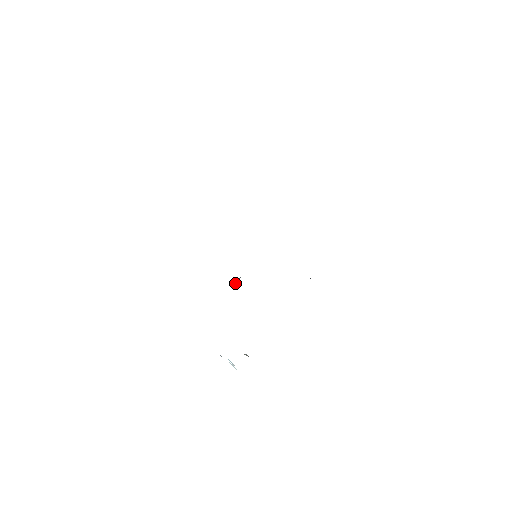
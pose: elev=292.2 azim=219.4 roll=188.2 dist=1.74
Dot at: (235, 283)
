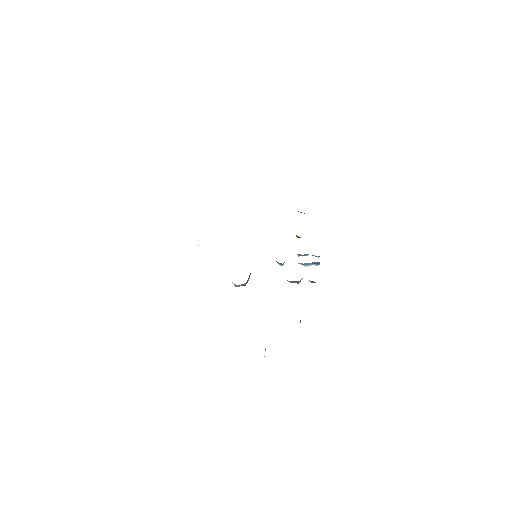
Dot at: (248, 280)
